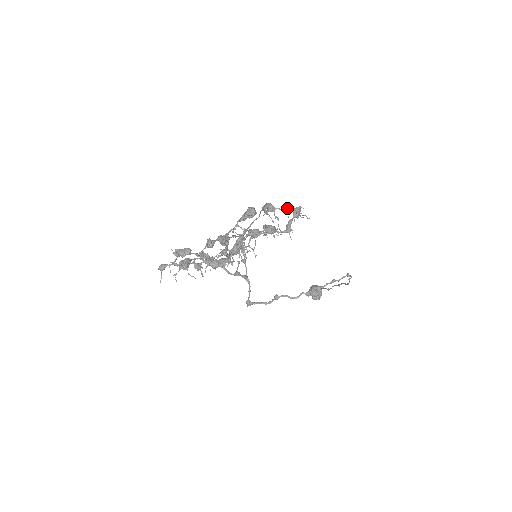
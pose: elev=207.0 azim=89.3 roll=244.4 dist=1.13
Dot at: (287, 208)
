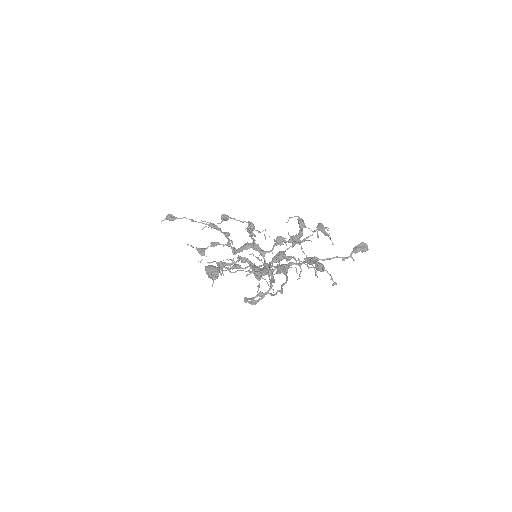
Dot at: (325, 228)
